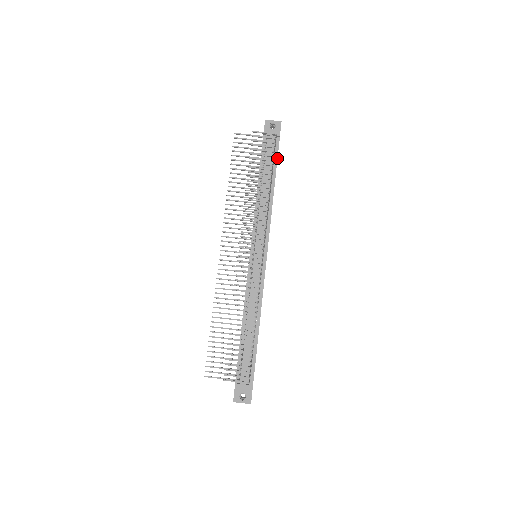
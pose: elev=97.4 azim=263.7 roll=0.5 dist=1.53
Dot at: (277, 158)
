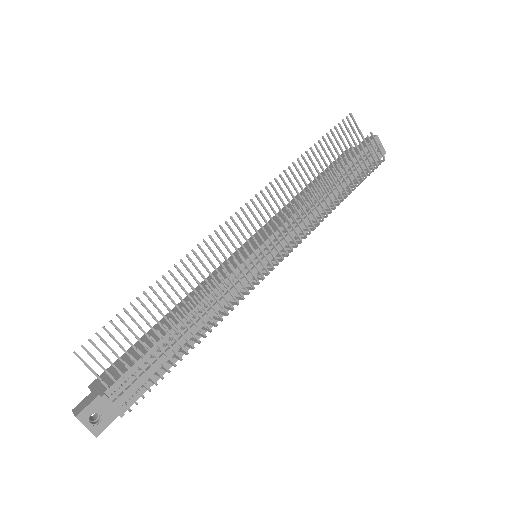
Dot at: (359, 181)
